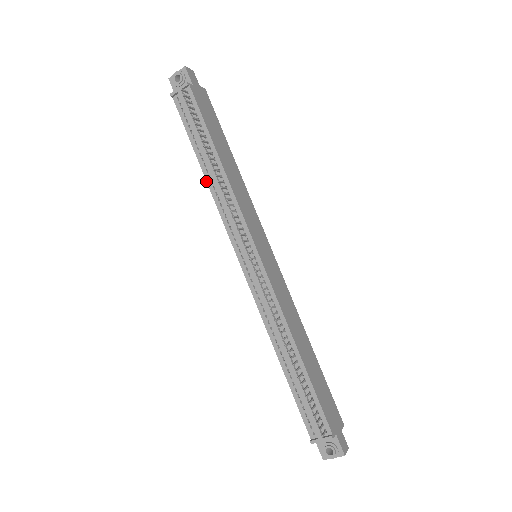
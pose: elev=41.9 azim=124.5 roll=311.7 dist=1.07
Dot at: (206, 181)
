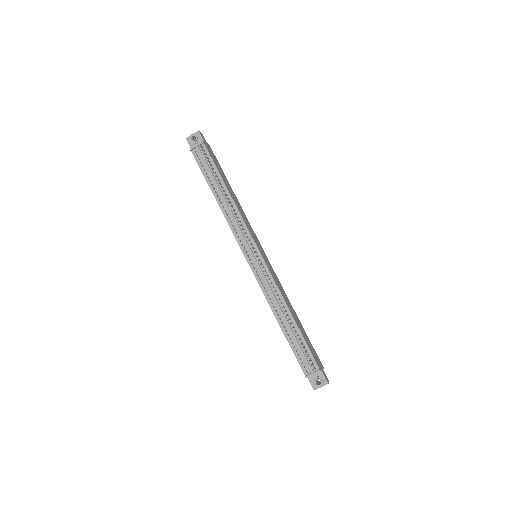
Dot at: (219, 206)
